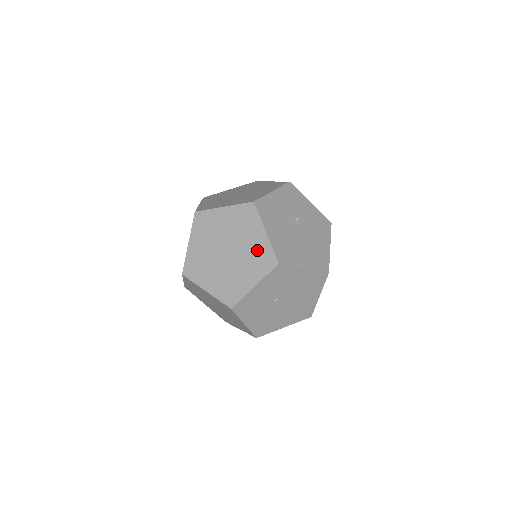
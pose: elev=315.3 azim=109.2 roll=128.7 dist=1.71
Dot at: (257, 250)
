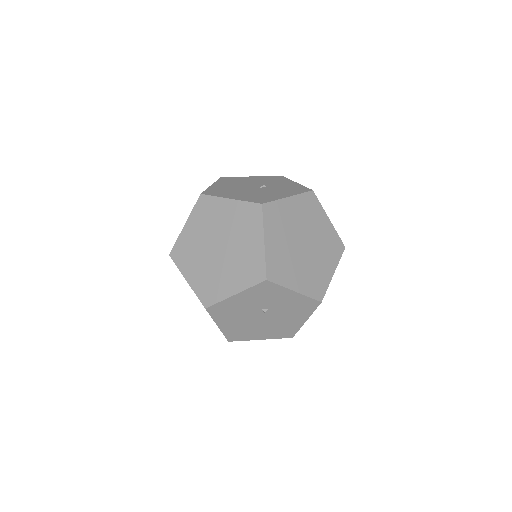
Dot at: occluded
